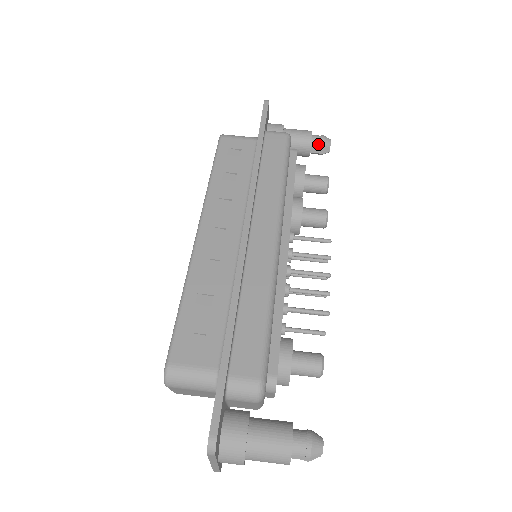
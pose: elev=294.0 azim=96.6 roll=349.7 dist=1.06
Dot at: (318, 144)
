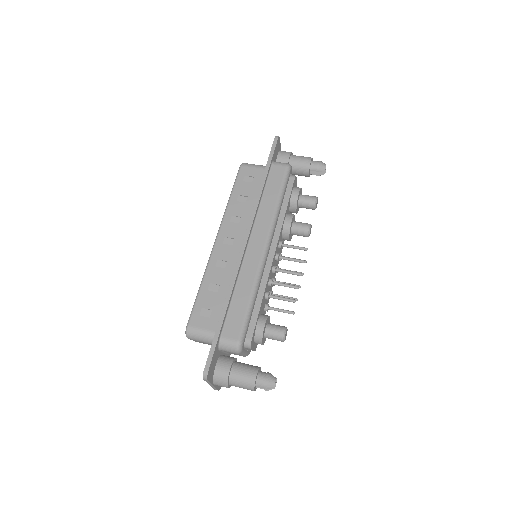
Dot at: (315, 169)
